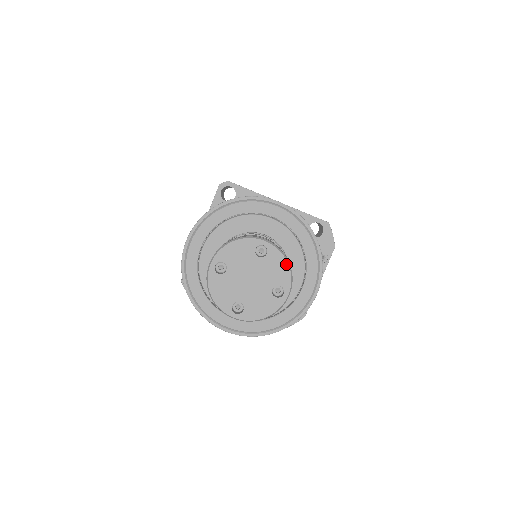
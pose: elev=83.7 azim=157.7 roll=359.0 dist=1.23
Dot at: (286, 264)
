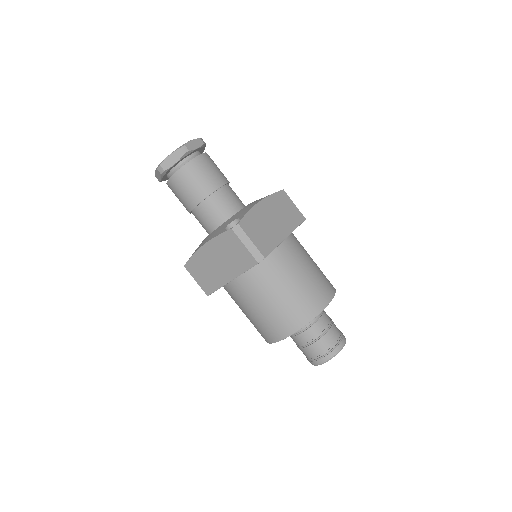
Dot at: occluded
